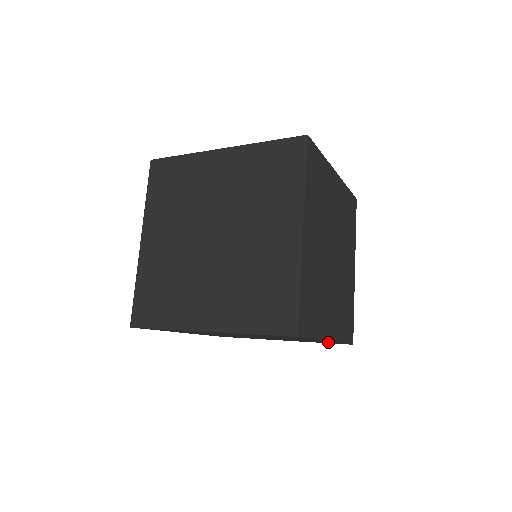
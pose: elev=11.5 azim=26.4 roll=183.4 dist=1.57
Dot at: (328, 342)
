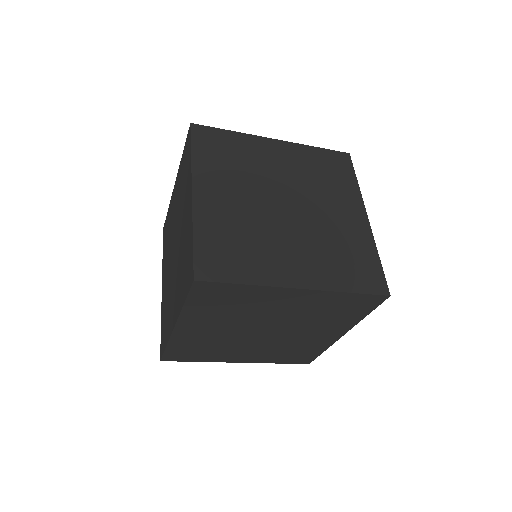
Dot at: (341, 301)
